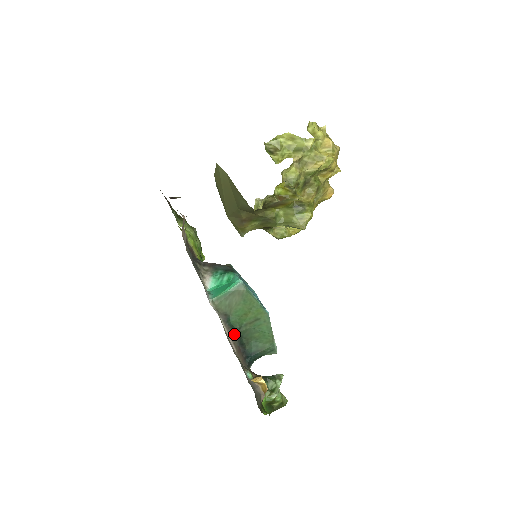
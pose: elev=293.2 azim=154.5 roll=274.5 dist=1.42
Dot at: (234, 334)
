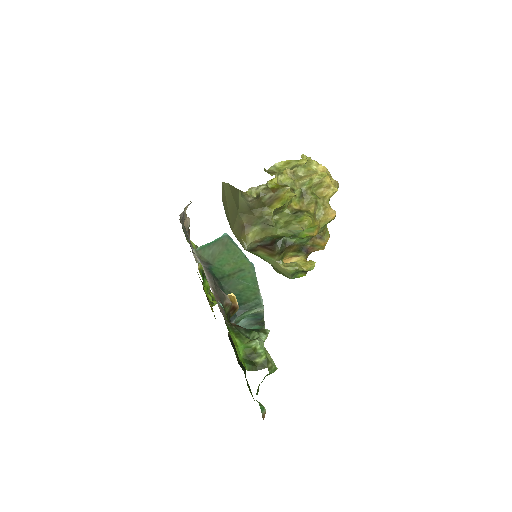
Dot at: occluded
